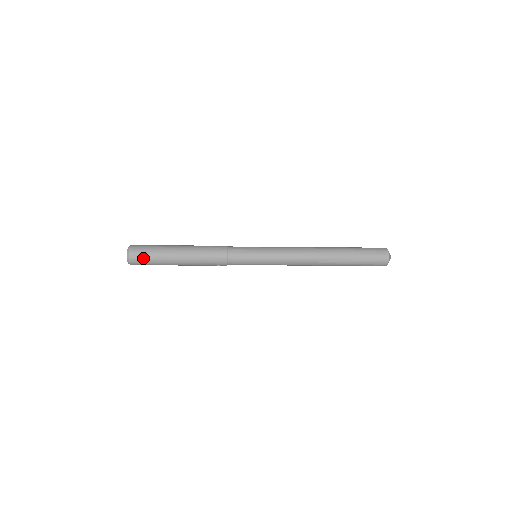
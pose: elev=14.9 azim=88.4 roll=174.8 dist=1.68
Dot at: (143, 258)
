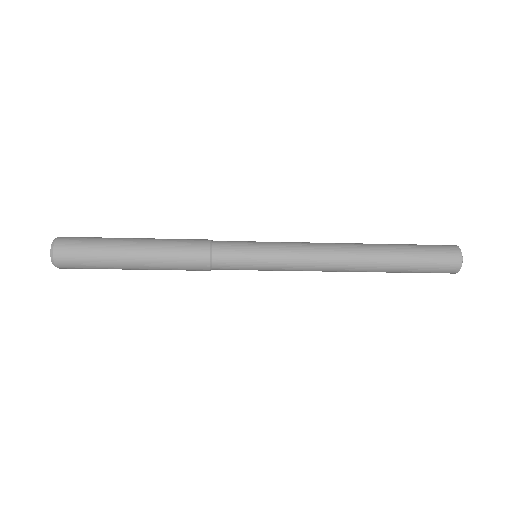
Dot at: (78, 264)
